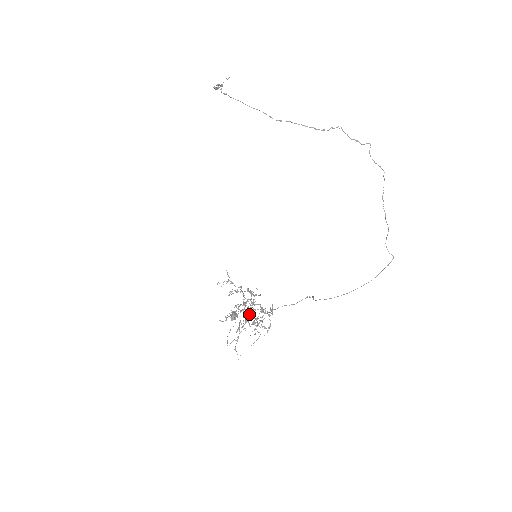
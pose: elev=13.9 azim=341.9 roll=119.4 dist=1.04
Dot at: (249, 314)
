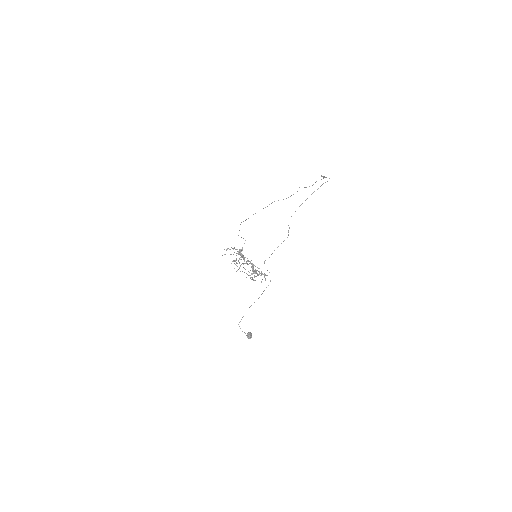
Dot at: occluded
